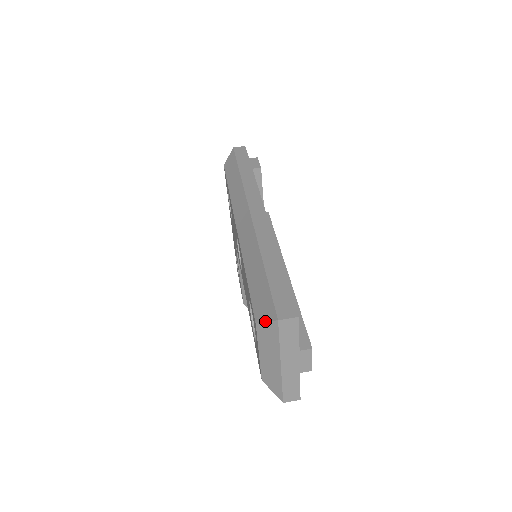
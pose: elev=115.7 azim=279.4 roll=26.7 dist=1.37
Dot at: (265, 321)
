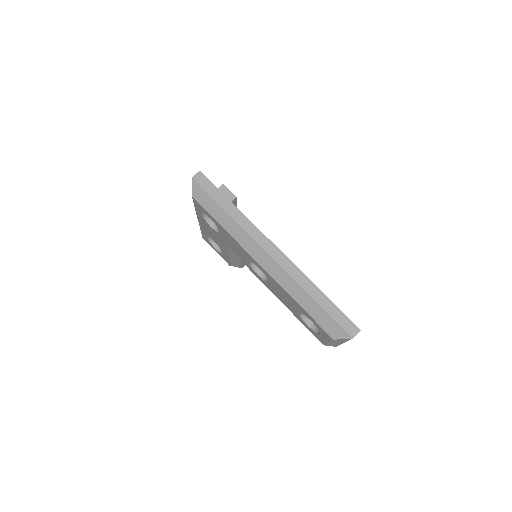
Dot at: (342, 339)
